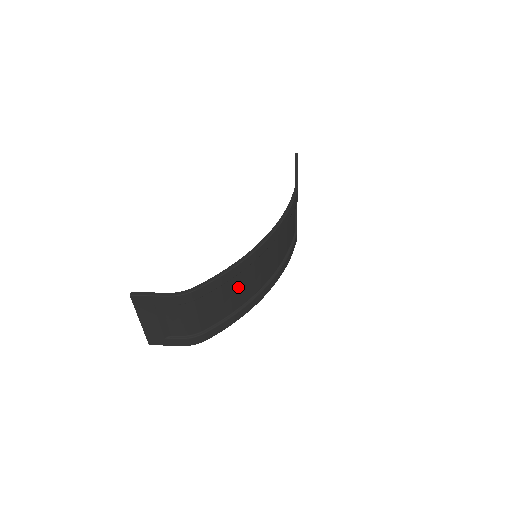
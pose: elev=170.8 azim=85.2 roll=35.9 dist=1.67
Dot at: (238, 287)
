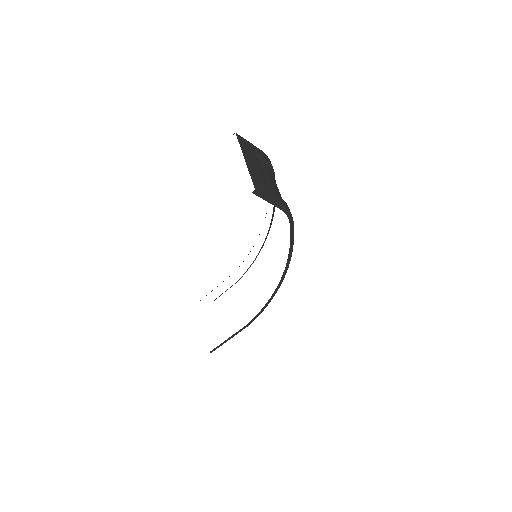
Dot at: occluded
